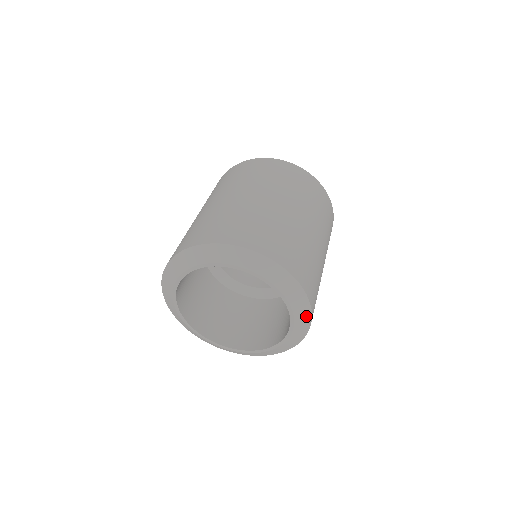
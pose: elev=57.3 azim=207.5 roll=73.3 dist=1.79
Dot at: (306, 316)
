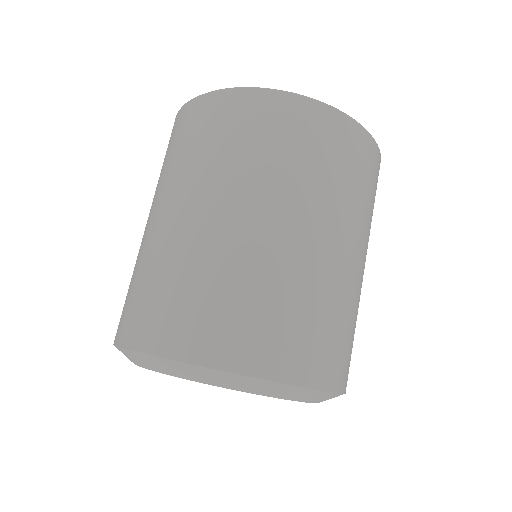
Dot at: (330, 396)
